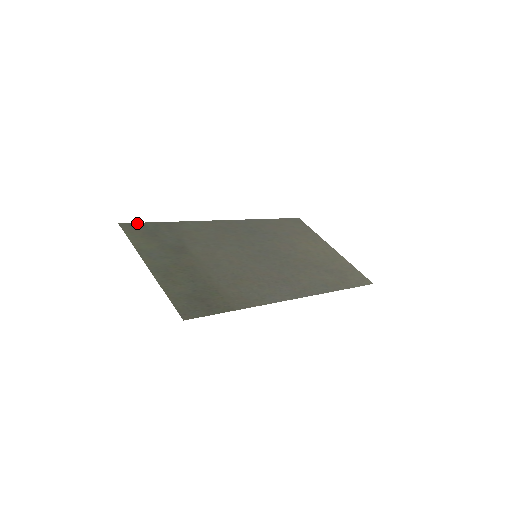
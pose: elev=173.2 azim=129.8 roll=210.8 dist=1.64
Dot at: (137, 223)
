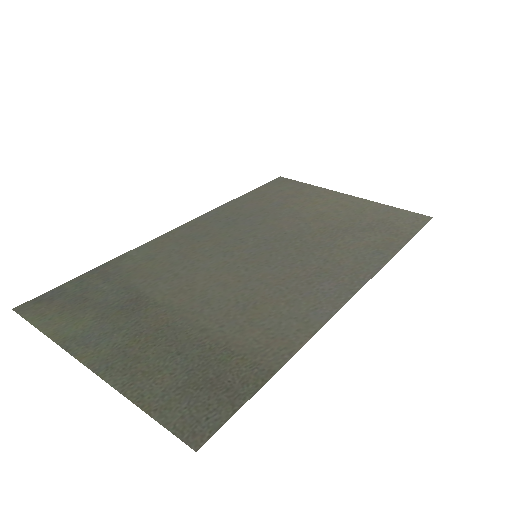
Dot at: (46, 293)
